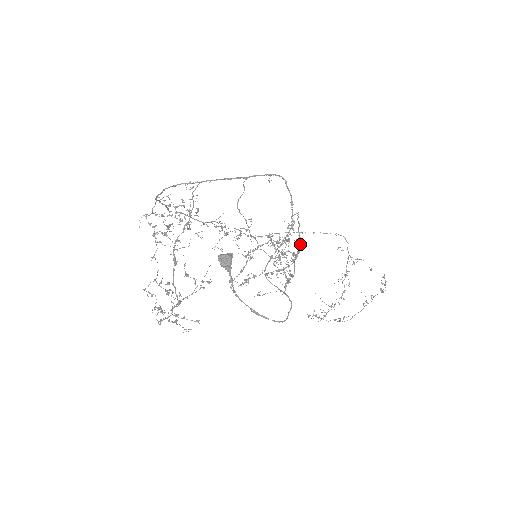
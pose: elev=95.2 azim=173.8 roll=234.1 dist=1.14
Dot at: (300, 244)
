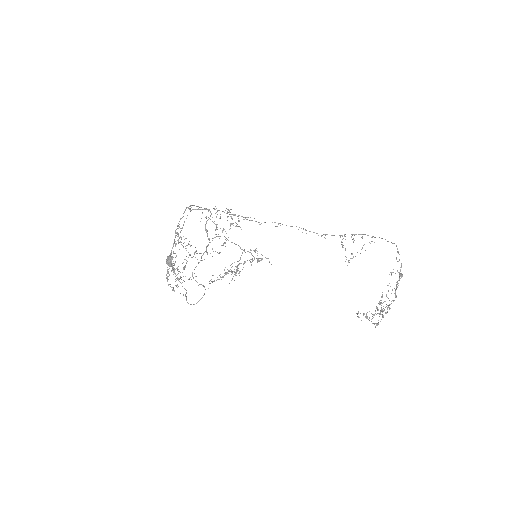
Dot at: occluded
